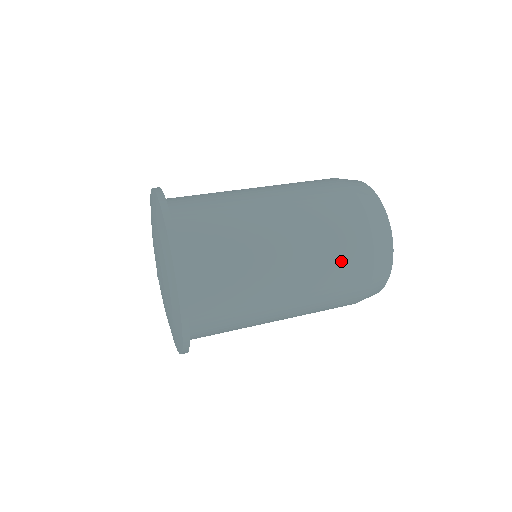
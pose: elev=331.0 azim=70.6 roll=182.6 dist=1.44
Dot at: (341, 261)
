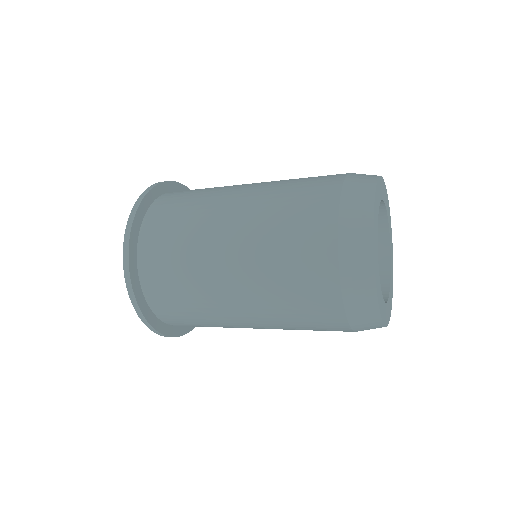
Dot at: (296, 203)
